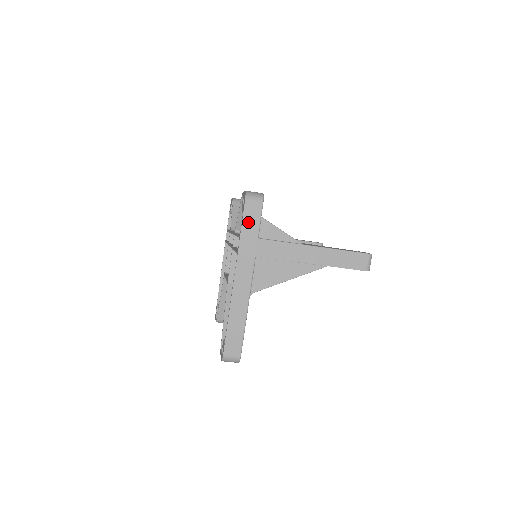
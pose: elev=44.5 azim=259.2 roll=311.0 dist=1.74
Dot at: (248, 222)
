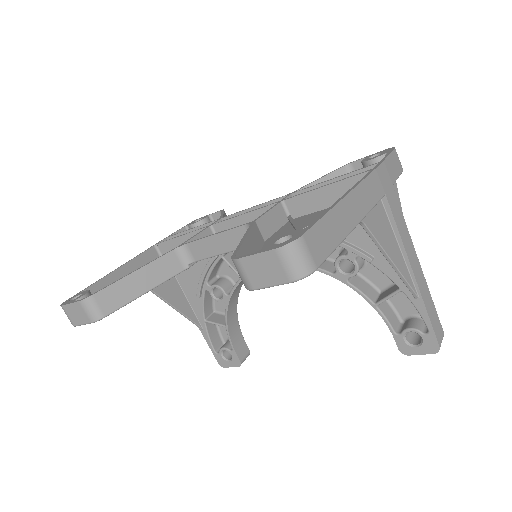
Dot at: (391, 163)
